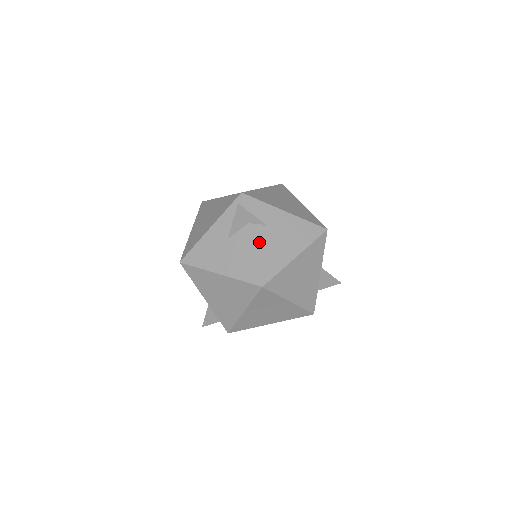
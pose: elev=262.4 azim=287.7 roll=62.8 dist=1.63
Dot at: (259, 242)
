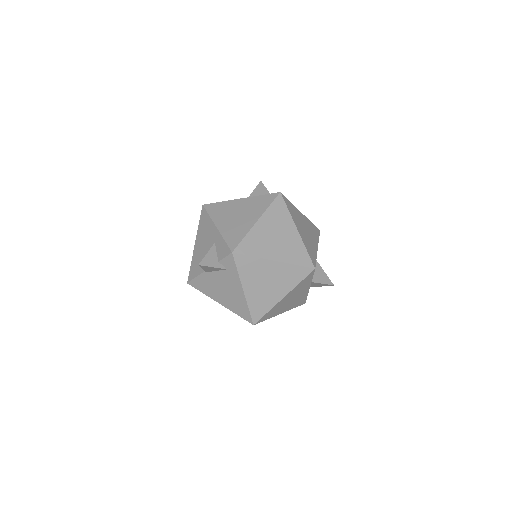
Dot at: occluded
